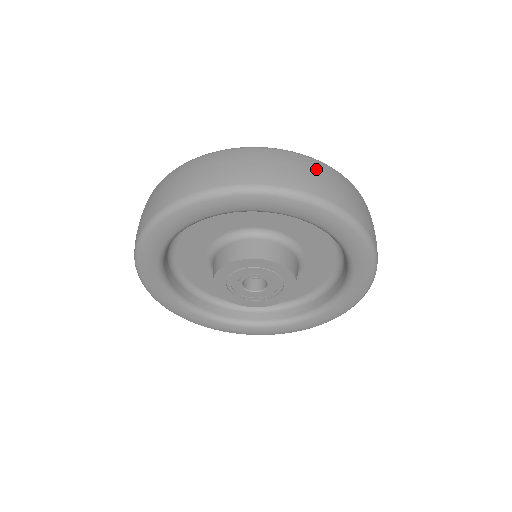
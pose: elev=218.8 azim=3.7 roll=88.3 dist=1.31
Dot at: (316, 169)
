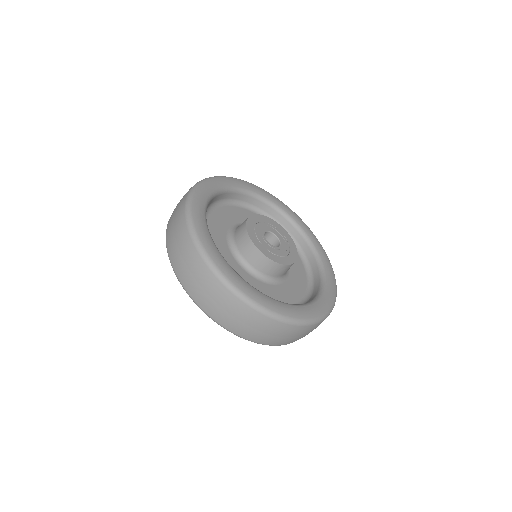
Dot at: (208, 286)
